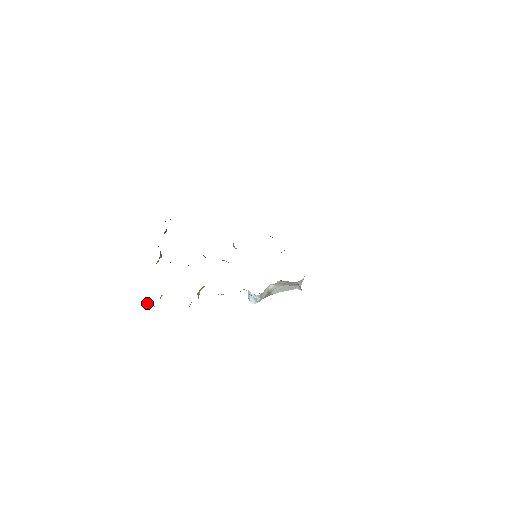
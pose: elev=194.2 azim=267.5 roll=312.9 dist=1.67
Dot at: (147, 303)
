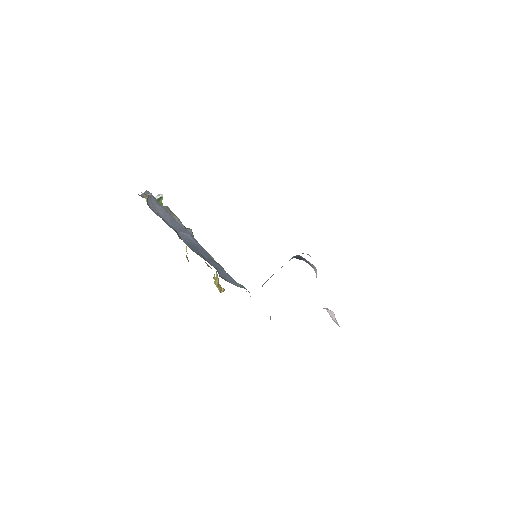
Dot at: occluded
